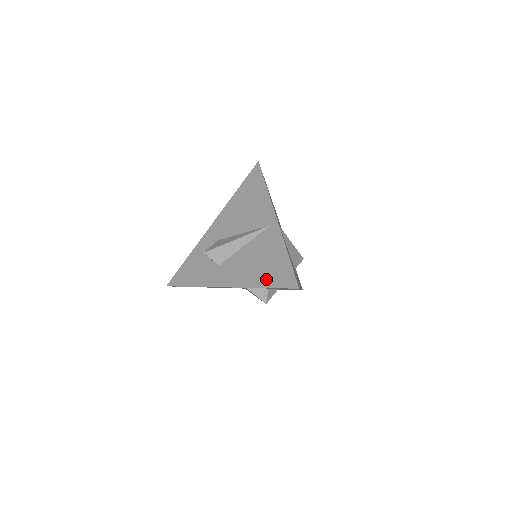
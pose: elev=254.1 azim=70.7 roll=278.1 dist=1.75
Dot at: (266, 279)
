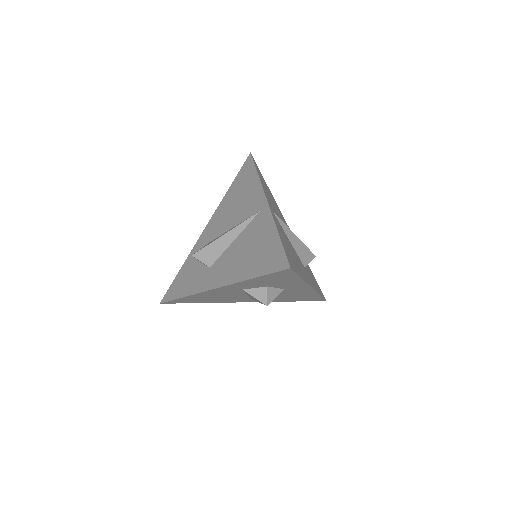
Dot at: (256, 268)
